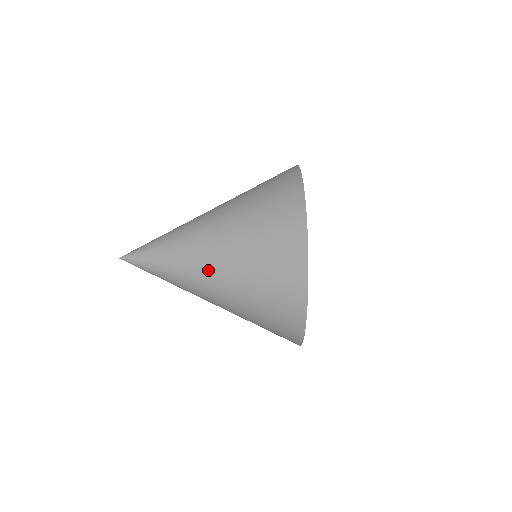
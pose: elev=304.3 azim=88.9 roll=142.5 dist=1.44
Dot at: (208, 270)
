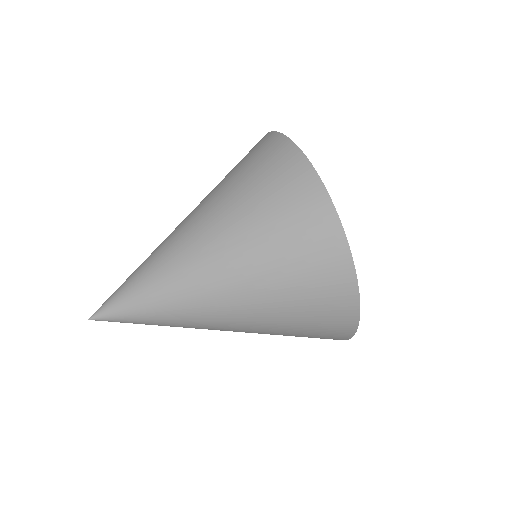
Dot at: (209, 271)
